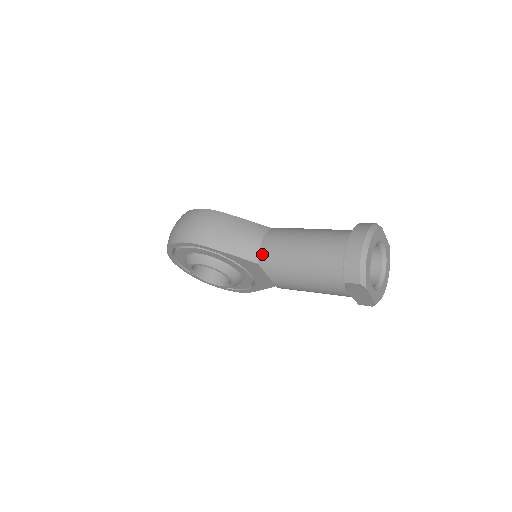
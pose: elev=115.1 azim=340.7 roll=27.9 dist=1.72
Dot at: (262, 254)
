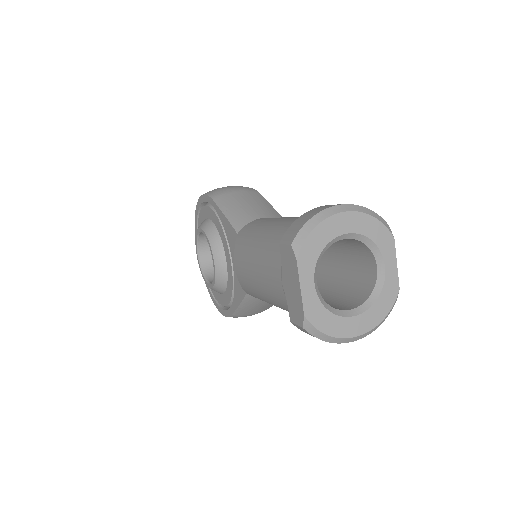
Dot at: (249, 224)
